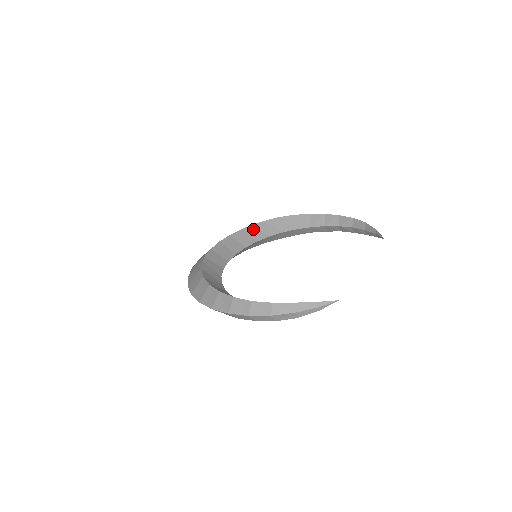
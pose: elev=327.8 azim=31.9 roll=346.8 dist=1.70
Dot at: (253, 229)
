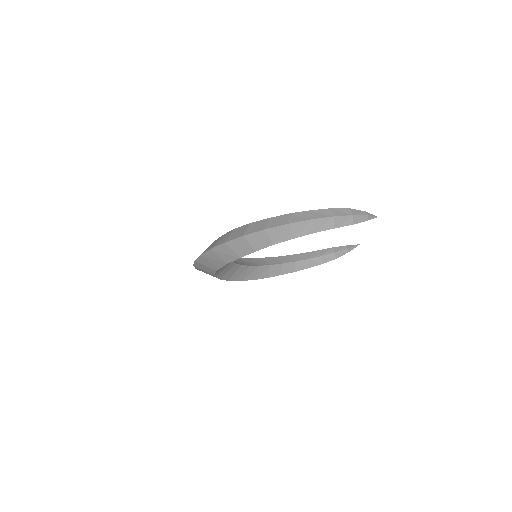
Dot at: occluded
